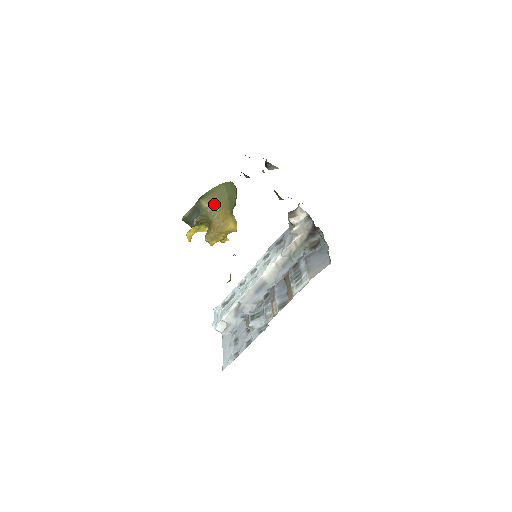
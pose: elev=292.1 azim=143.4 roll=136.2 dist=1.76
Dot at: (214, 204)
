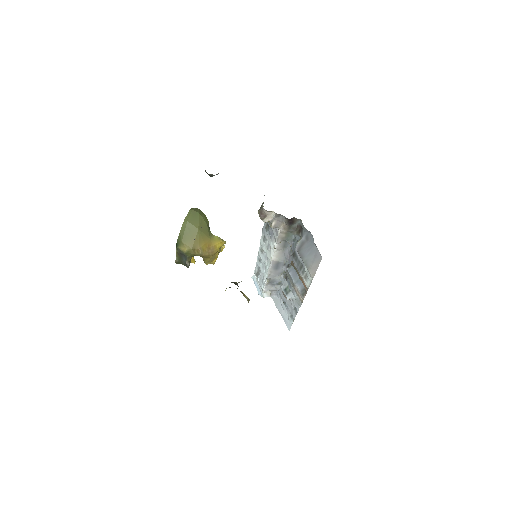
Dot at: (191, 245)
